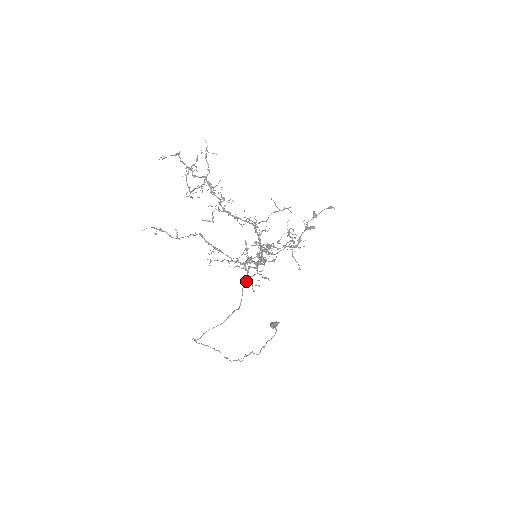
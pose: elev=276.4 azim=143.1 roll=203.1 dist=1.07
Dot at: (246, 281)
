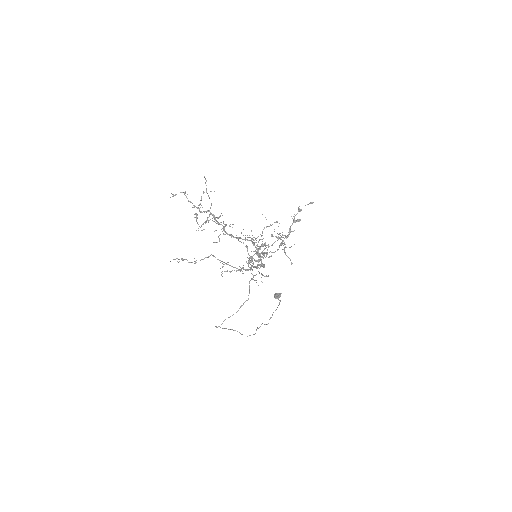
Dot at: (251, 278)
